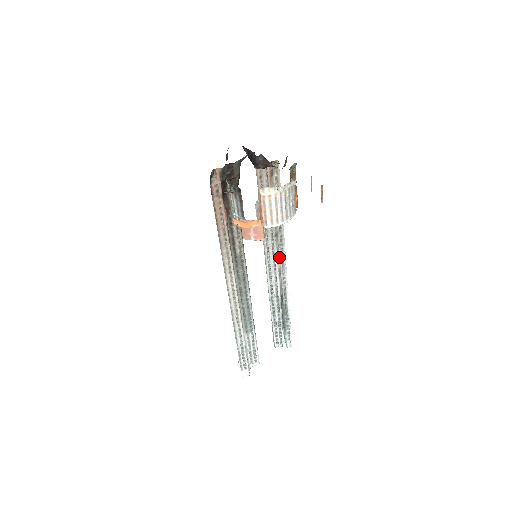
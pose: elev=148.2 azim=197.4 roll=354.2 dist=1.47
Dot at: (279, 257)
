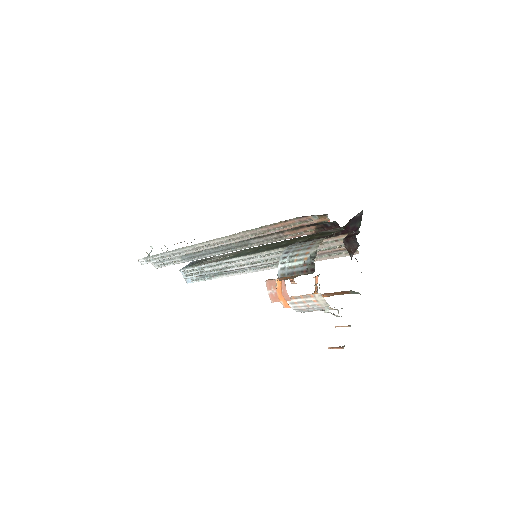
Dot at: (264, 264)
